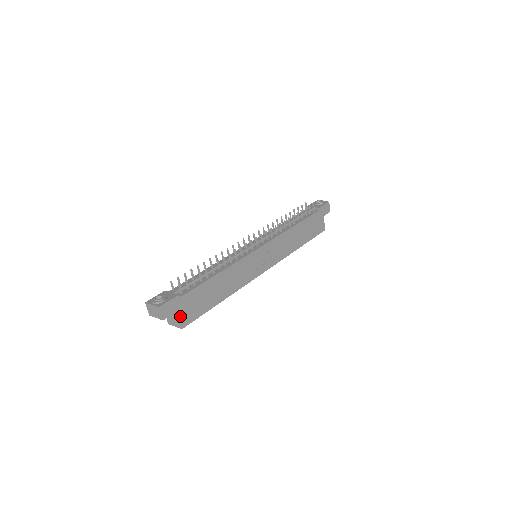
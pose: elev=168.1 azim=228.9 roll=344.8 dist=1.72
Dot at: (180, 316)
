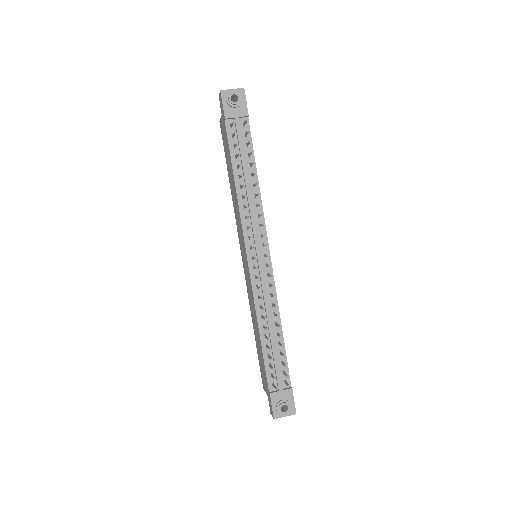
Dot at: occluded
